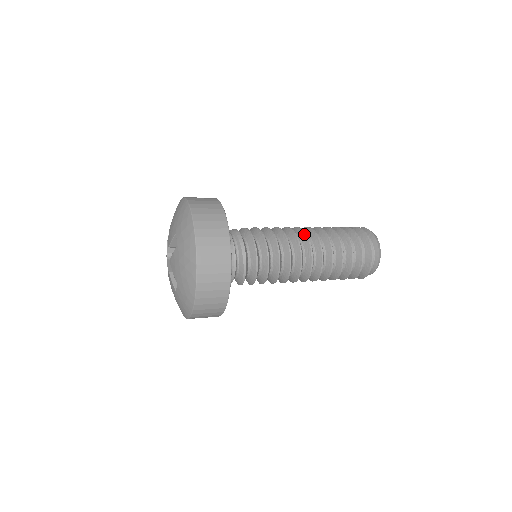
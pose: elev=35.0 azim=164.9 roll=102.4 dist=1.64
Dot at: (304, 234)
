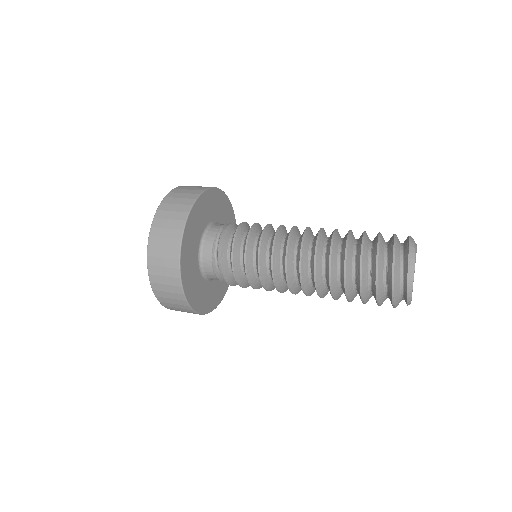
Dot at: (299, 252)
